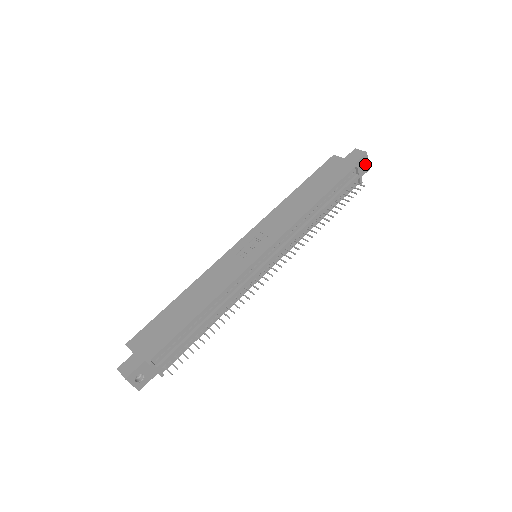
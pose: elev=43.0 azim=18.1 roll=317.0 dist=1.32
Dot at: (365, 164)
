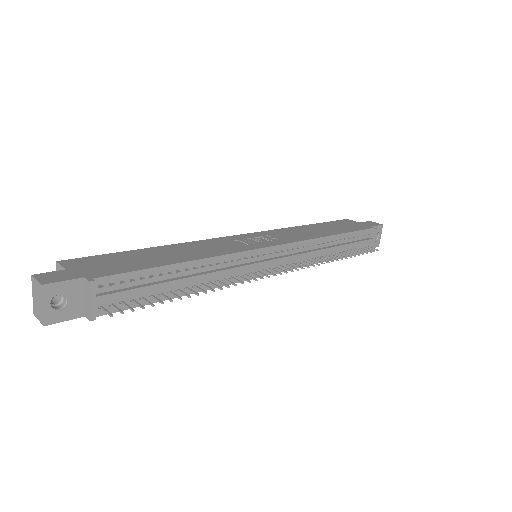
Dot at: (377, 237)
